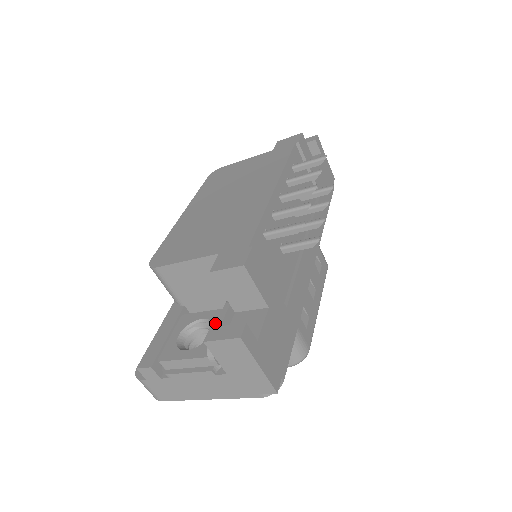
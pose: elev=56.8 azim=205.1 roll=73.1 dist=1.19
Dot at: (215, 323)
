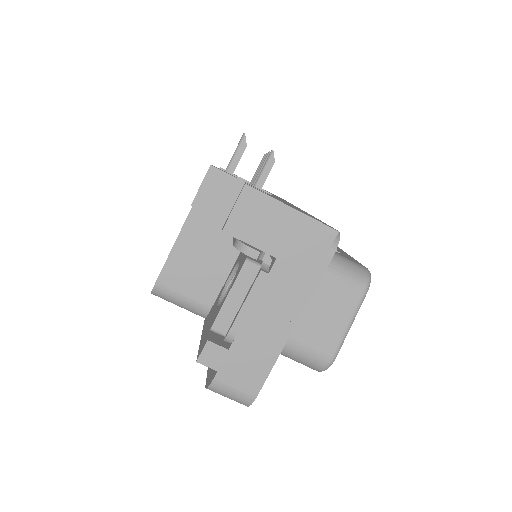
Dot at: (239, 259)
